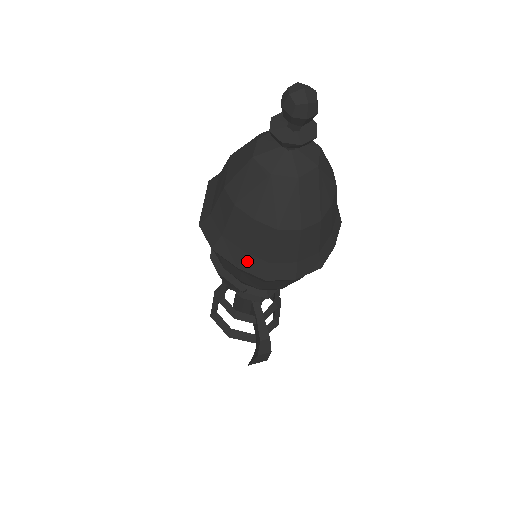
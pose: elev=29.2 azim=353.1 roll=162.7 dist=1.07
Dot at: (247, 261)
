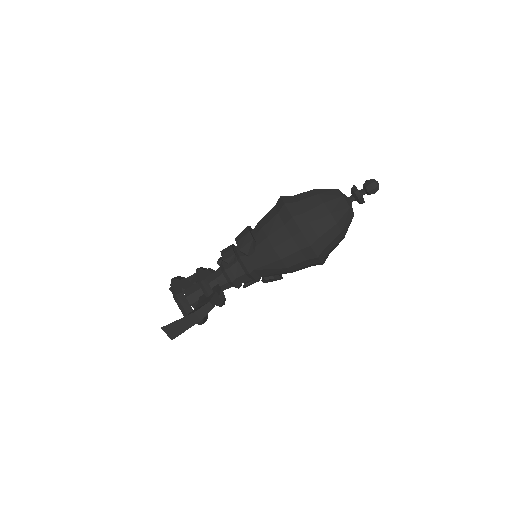
Dot at: (300, 217)
